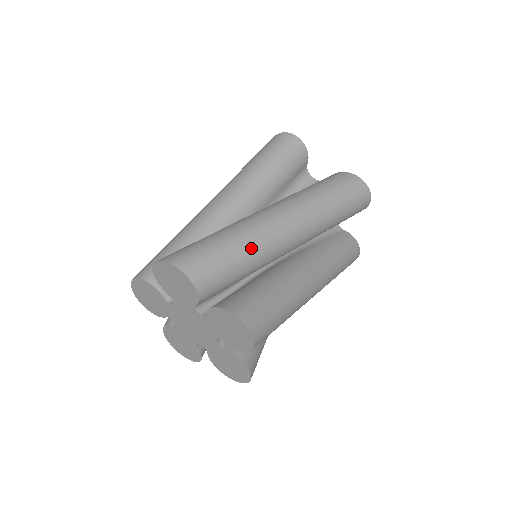
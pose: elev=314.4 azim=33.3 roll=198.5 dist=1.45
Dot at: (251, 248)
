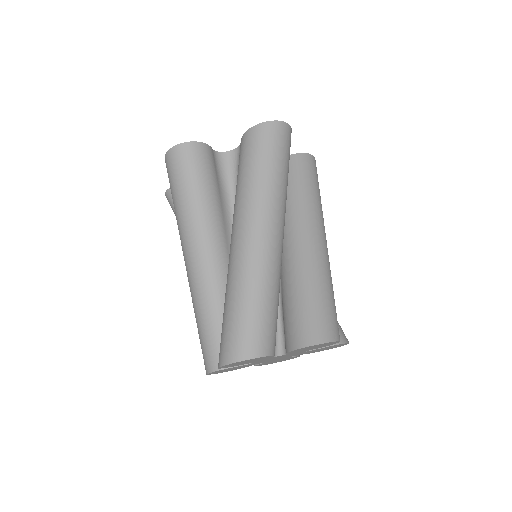
Dot at: occluded
